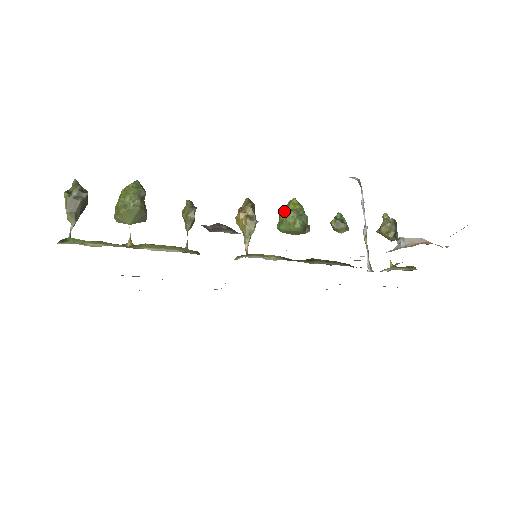
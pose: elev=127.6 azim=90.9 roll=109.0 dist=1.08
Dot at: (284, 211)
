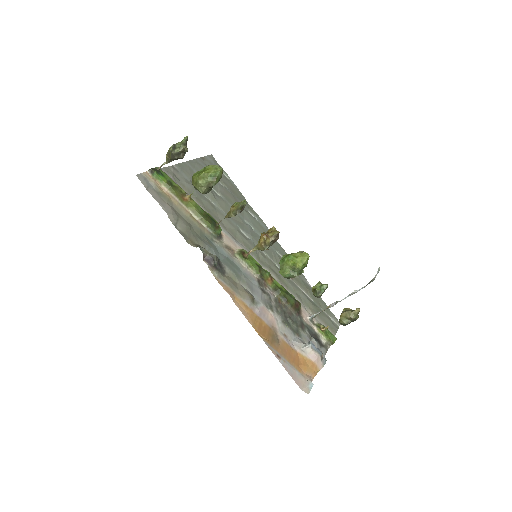
Dot at: (291, 258)
